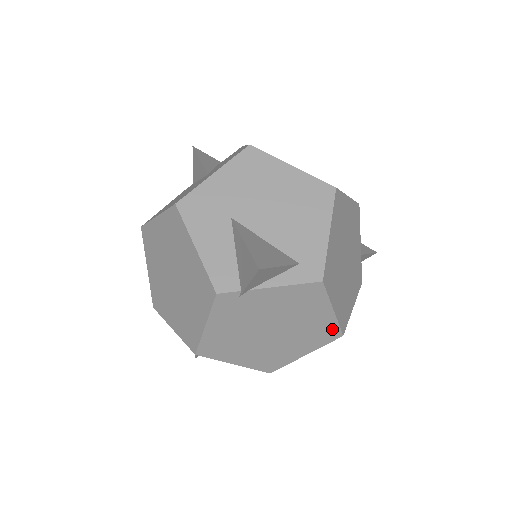
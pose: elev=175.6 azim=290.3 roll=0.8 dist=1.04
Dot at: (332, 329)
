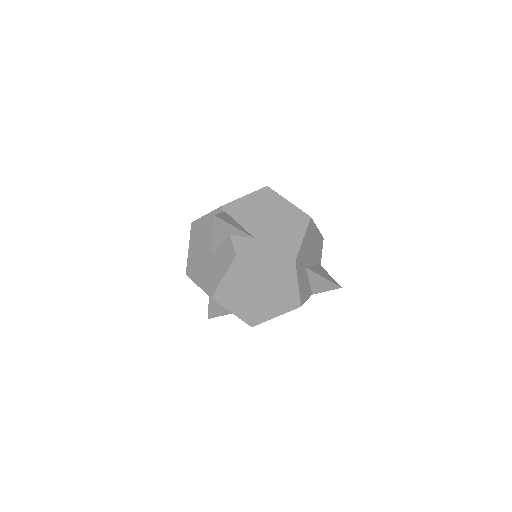
Dot at: occluded
